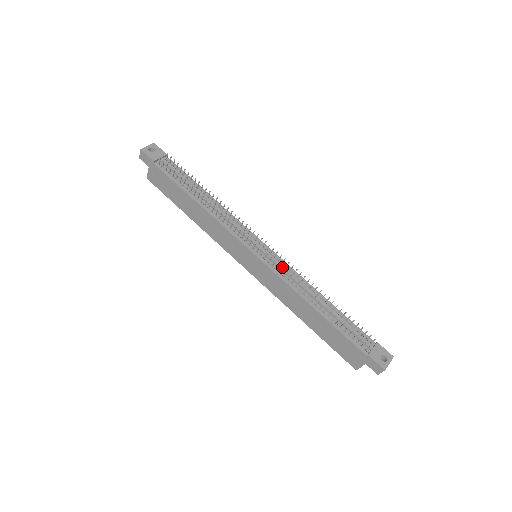
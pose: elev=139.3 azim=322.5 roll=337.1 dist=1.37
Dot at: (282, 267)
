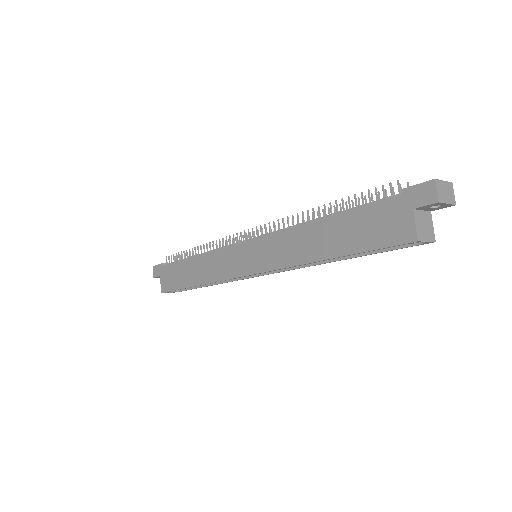
Dot at: occluded
